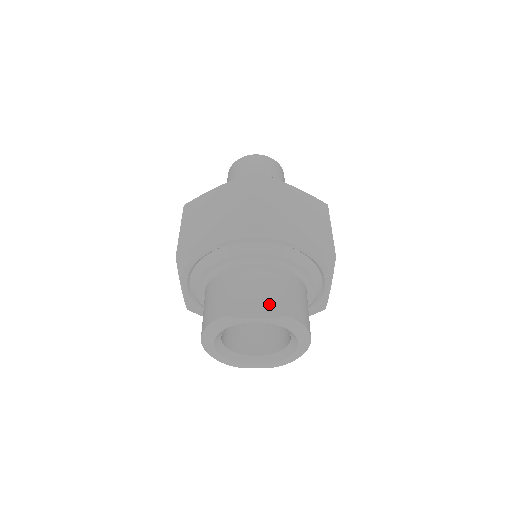
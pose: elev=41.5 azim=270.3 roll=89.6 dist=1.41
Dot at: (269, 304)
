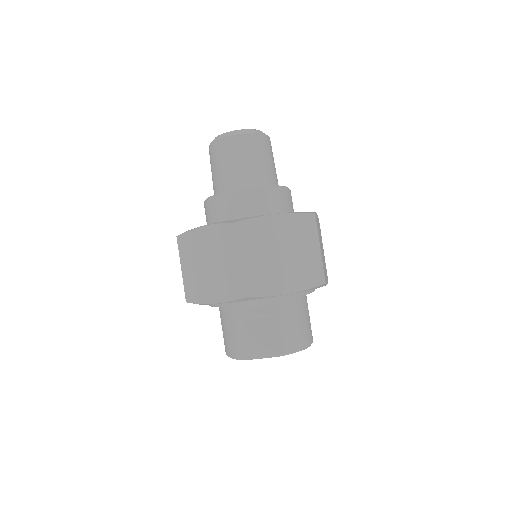
Dot at: (272, 344)
